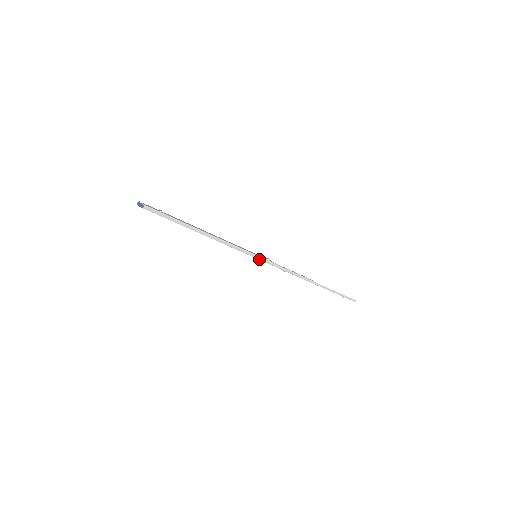
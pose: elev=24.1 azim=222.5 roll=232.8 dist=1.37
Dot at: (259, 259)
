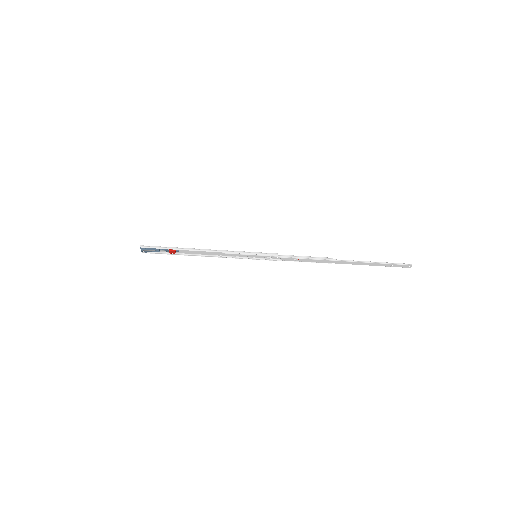
Dot at: (256, 254)
